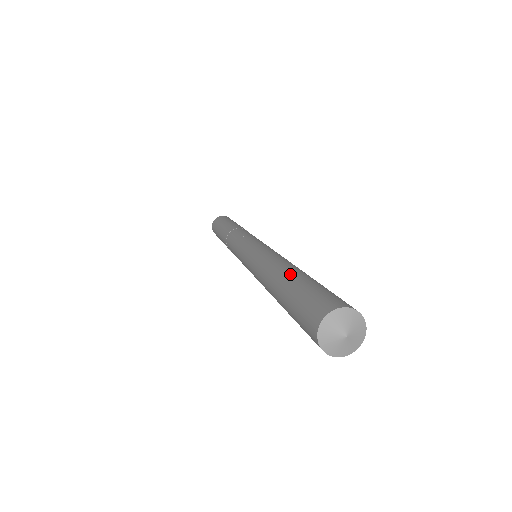
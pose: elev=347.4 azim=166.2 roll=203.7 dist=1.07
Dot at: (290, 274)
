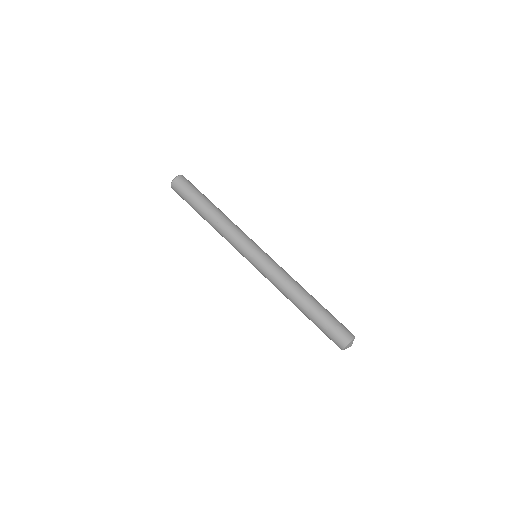
Dot at: (315, 304)
